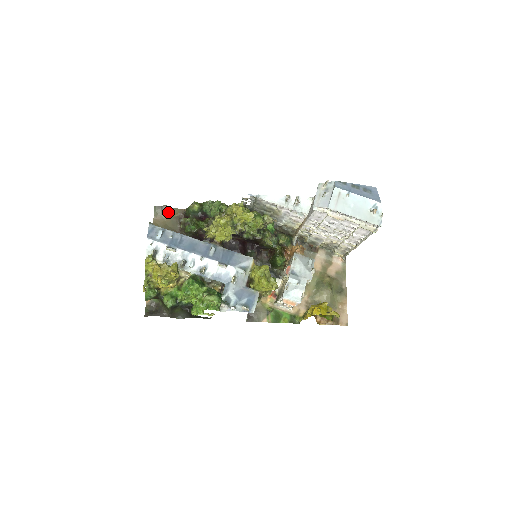
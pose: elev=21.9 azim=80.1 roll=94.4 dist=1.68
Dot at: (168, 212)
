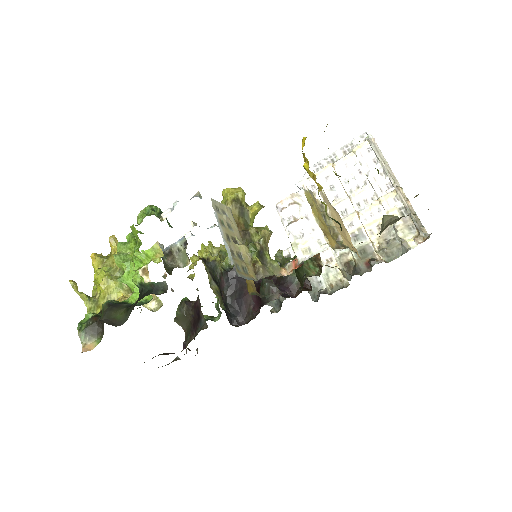
Dot at: occluded
